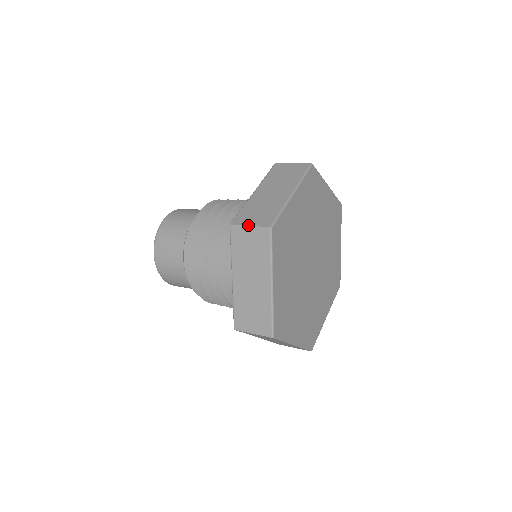
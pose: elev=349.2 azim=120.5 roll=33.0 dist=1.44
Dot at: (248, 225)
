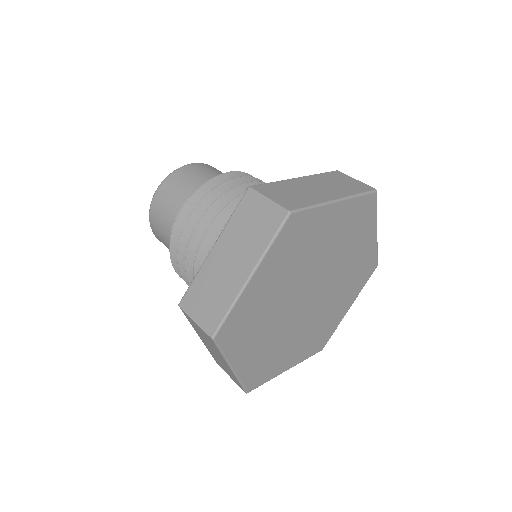
Dot at: (193, 319)
